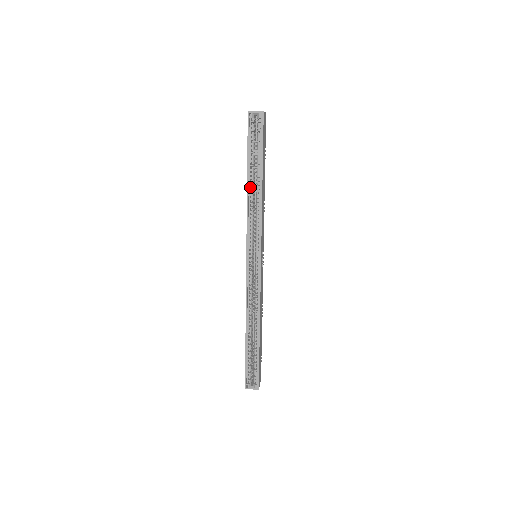
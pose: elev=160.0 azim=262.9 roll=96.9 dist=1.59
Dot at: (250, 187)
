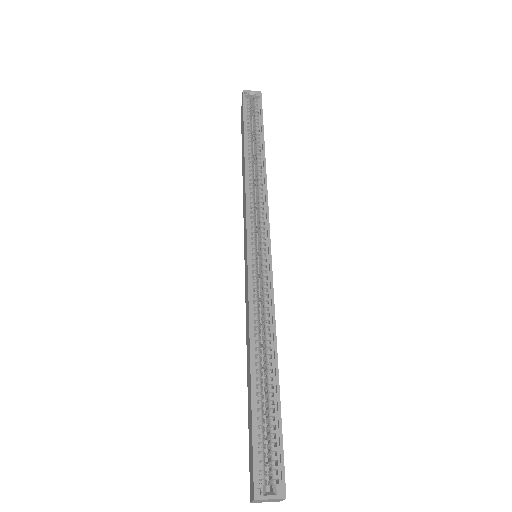
Dot at: (248, 157)
